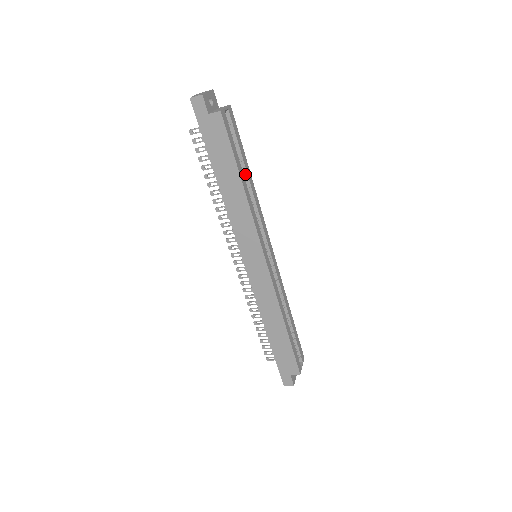
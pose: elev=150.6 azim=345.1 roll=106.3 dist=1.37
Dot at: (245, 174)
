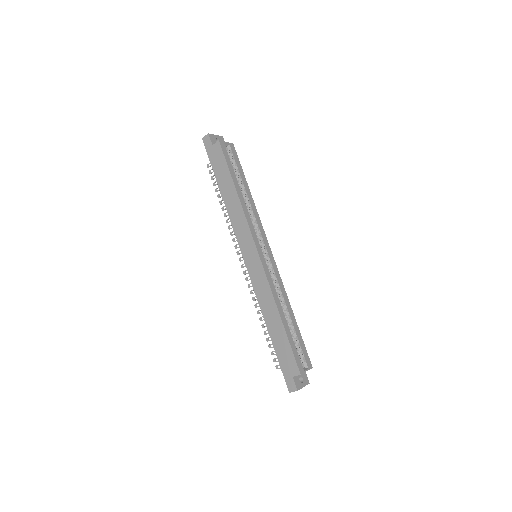
Dot at: (243, 188)
